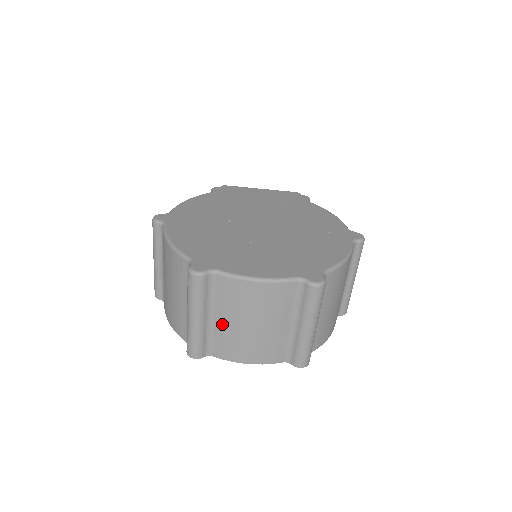
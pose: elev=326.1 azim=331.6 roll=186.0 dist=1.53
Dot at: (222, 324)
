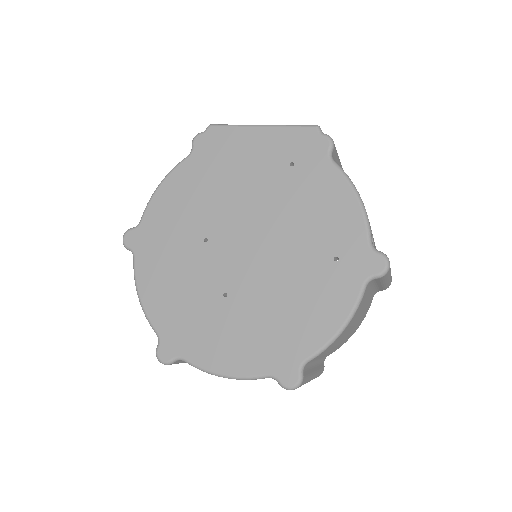
Dot at: occluded
